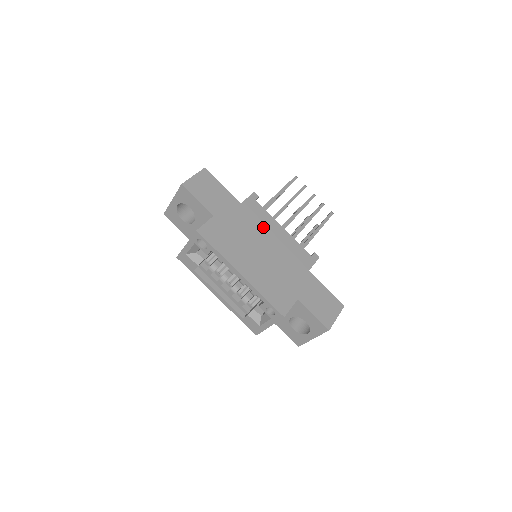
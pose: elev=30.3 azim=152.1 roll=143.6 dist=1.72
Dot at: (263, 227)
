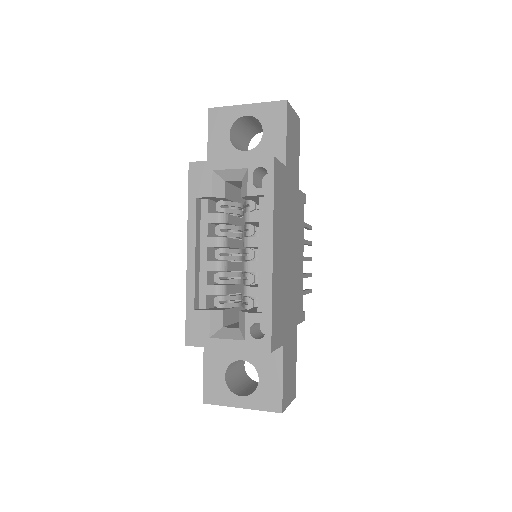
Dot at: (298, 234)
